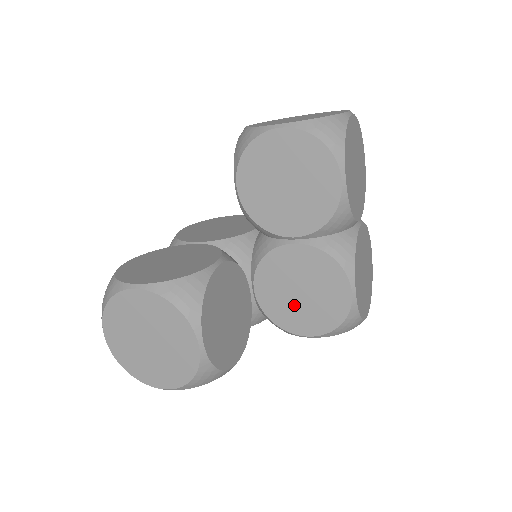
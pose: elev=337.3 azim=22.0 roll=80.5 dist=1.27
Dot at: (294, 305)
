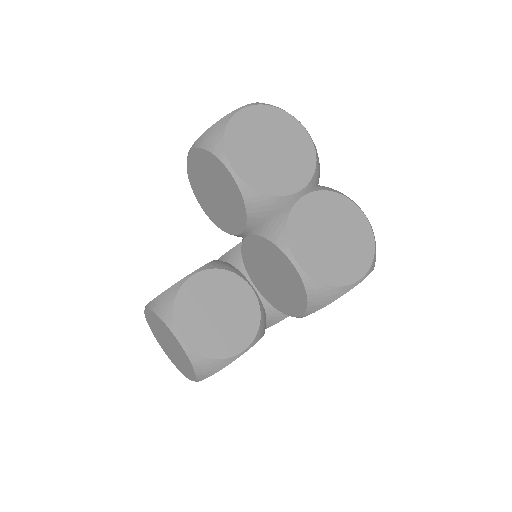
Dot at: (277, 290)
